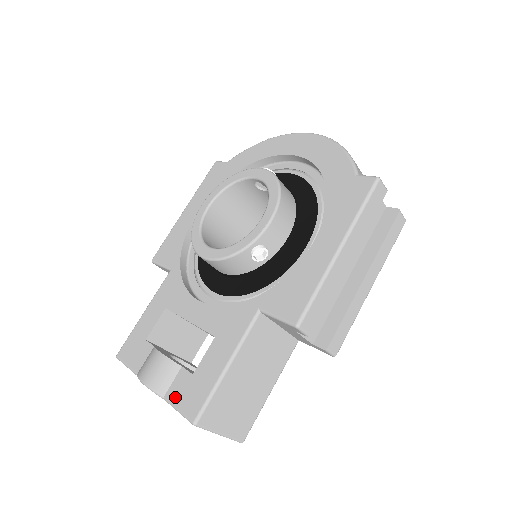
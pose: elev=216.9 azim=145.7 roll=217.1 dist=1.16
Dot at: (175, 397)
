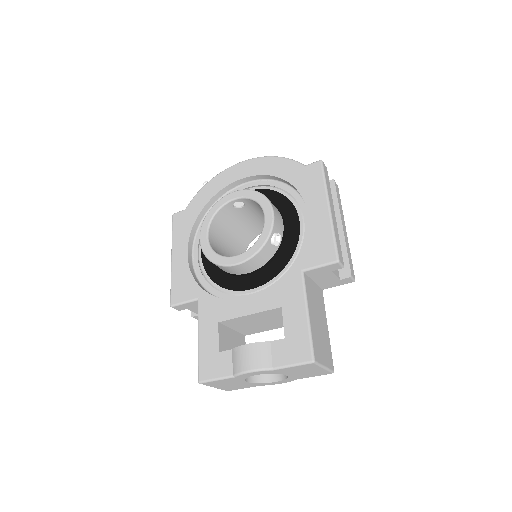
Dot at: (283, 360)
